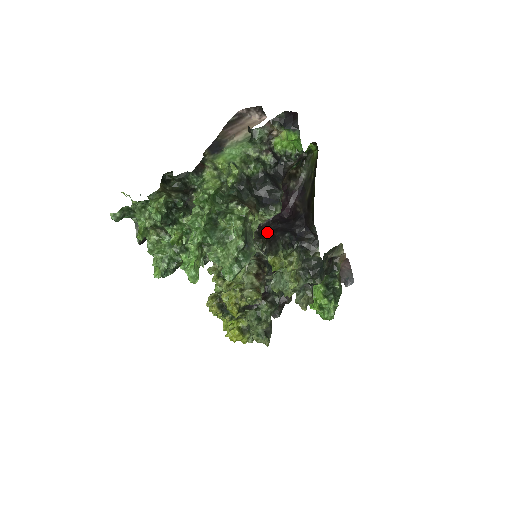
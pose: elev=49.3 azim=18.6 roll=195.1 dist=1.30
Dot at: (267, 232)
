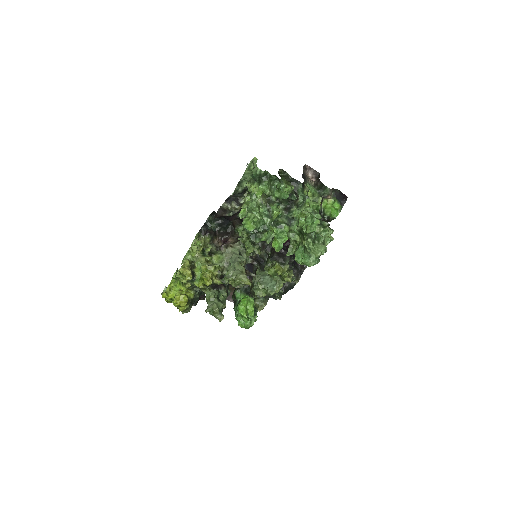
Dot at: occluded
